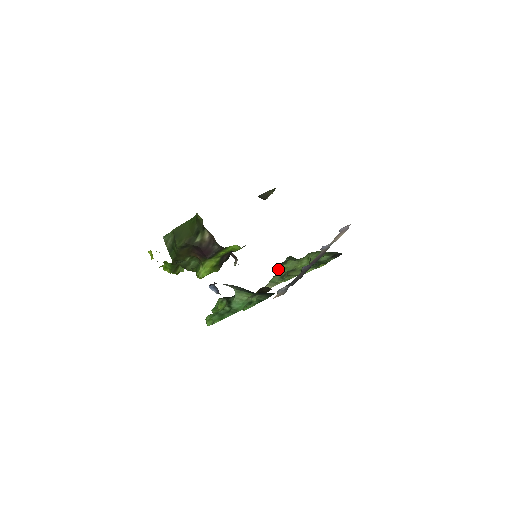
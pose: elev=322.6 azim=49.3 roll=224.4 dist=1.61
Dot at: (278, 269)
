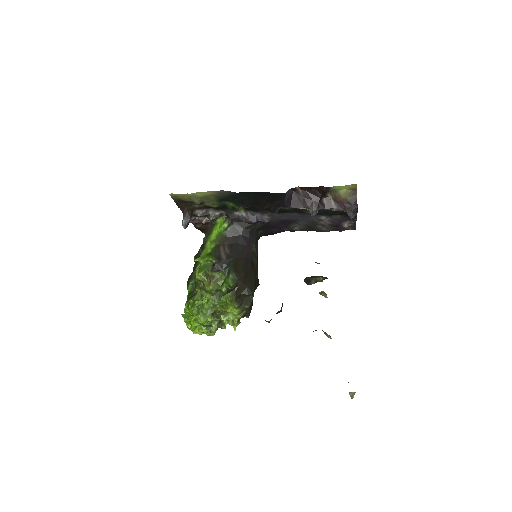
Dot at: occluded
